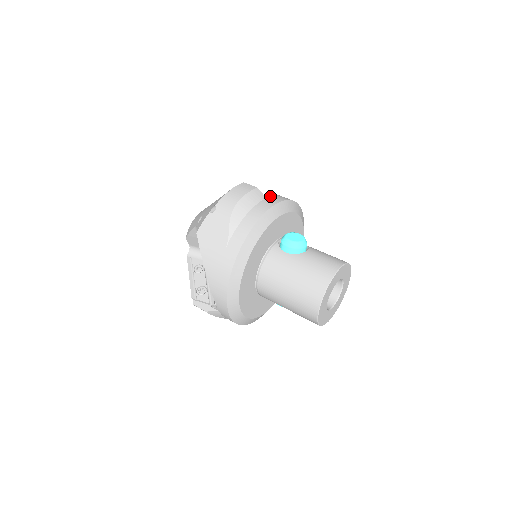
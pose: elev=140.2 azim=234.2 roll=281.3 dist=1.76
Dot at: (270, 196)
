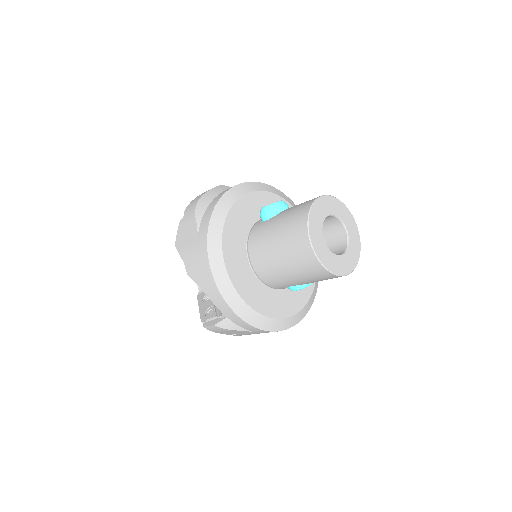
Dot at: occluded
